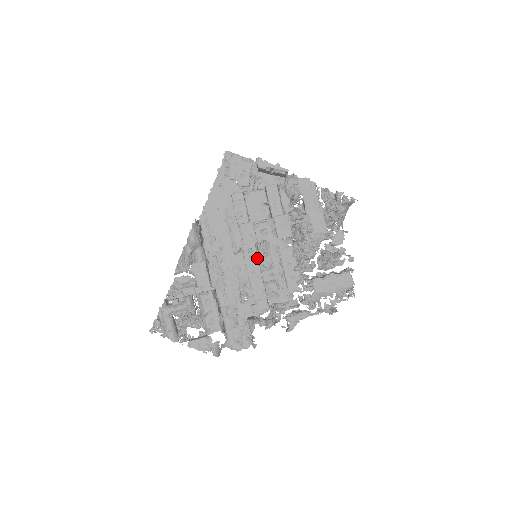
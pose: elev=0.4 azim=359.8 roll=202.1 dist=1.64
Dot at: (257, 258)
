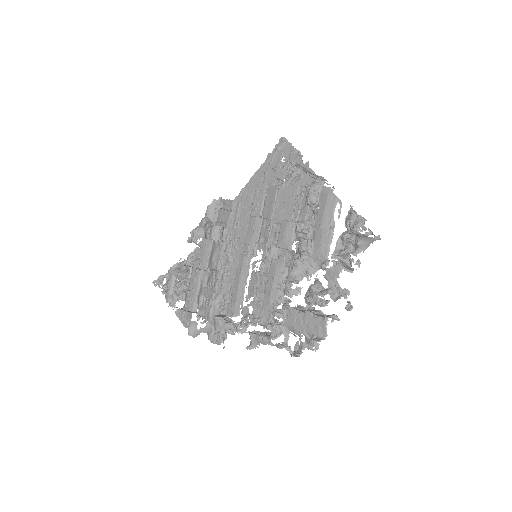
Dot at: (251, 257)
